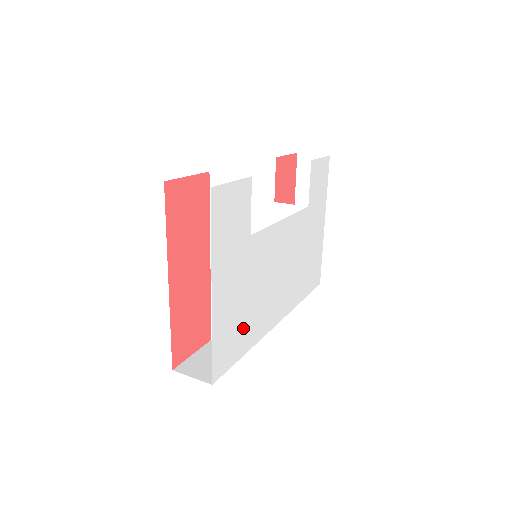
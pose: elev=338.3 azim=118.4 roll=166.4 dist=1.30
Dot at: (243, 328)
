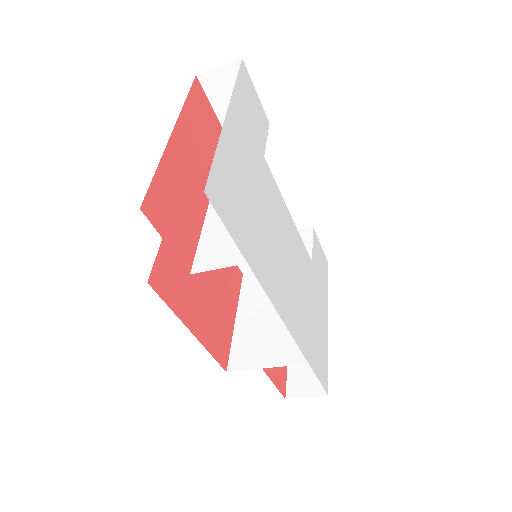
Dot at: (246, 221)
